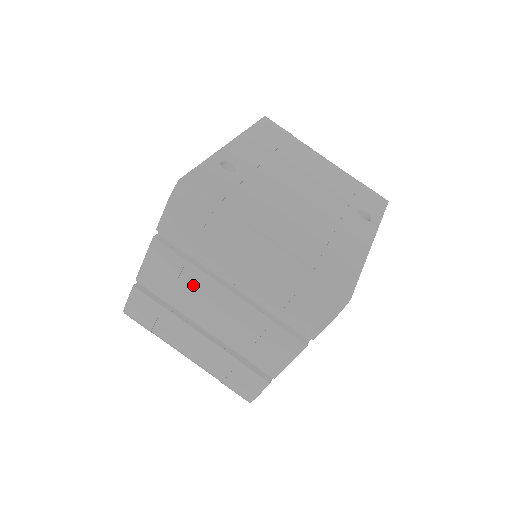
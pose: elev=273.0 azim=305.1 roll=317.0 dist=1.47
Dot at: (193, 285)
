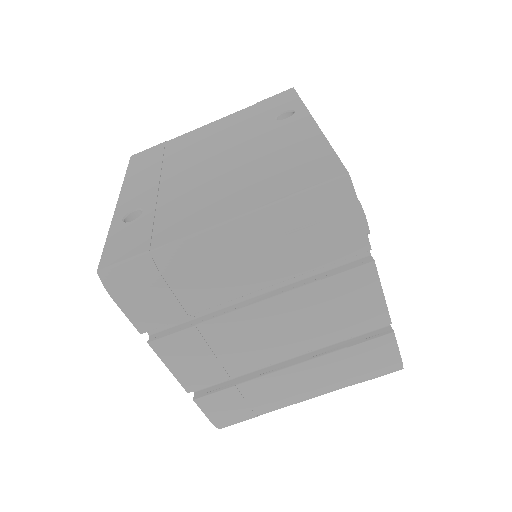
Dot at: (227, 338)
